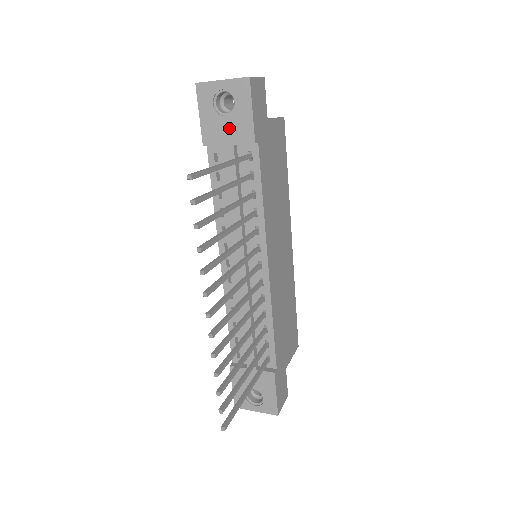
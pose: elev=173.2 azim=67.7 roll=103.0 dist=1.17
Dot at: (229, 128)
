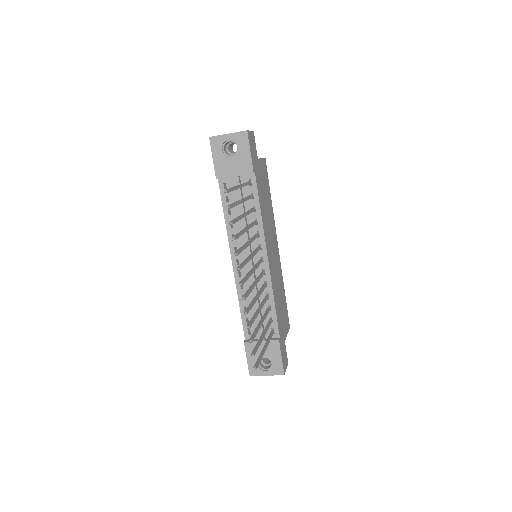
Dot at: (235, 165)
